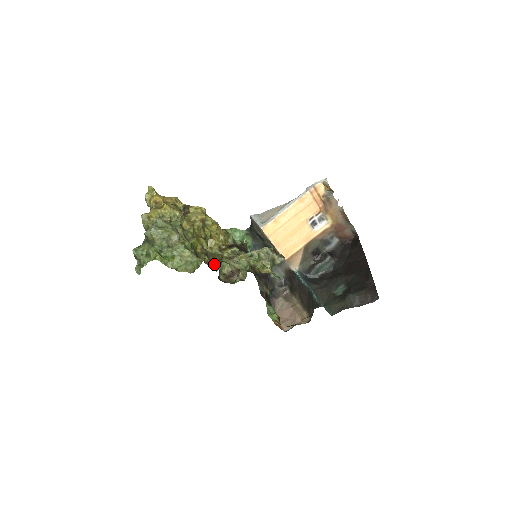
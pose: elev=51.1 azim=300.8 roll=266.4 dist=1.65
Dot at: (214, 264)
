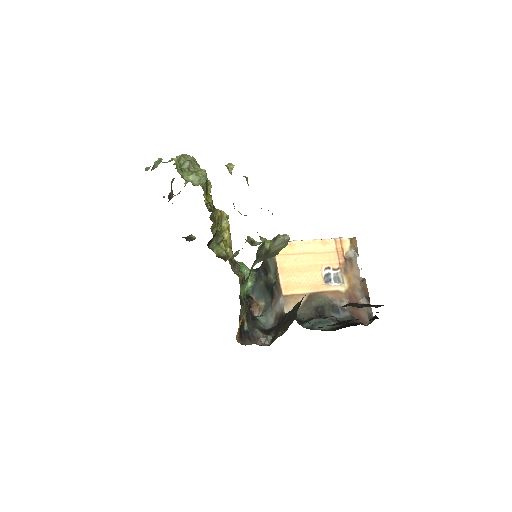
Dot at: occluded
